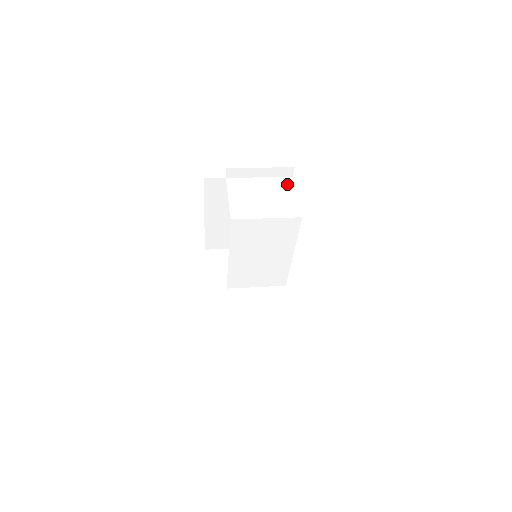
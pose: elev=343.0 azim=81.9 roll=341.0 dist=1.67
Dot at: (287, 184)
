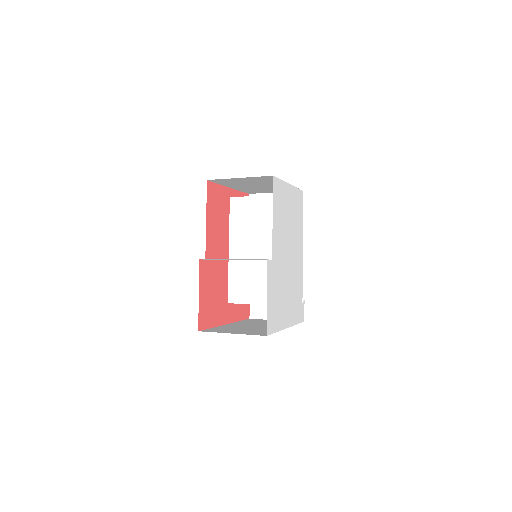
Dot at: occluded
